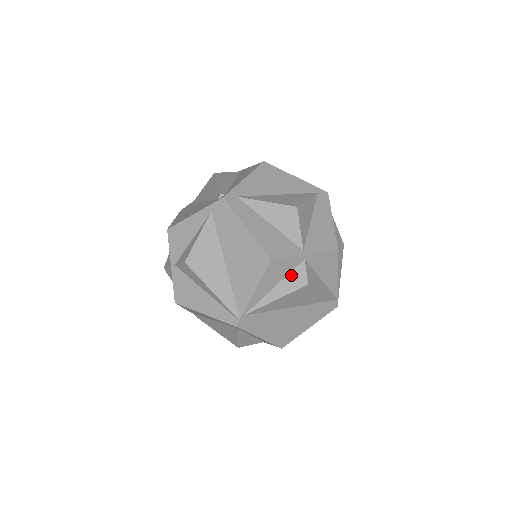
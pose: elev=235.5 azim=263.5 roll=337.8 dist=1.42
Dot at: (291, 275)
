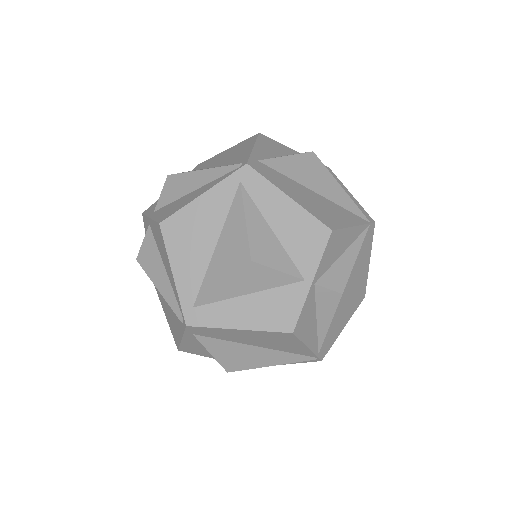
Dot at: (319, 303)
